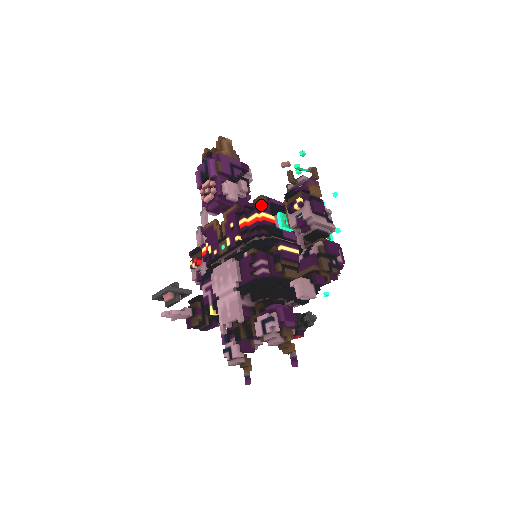
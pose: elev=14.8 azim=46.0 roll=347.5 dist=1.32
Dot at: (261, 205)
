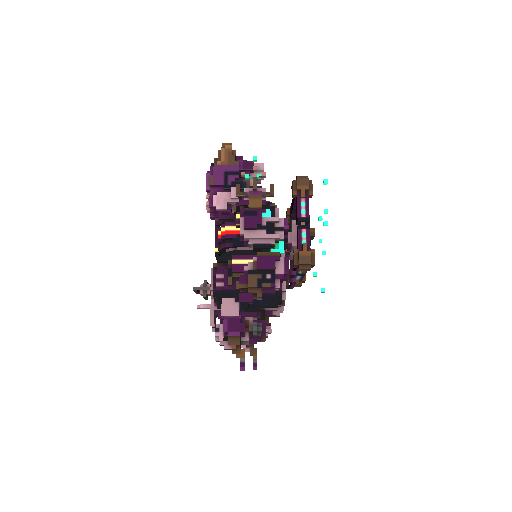
Dot at: occluded
